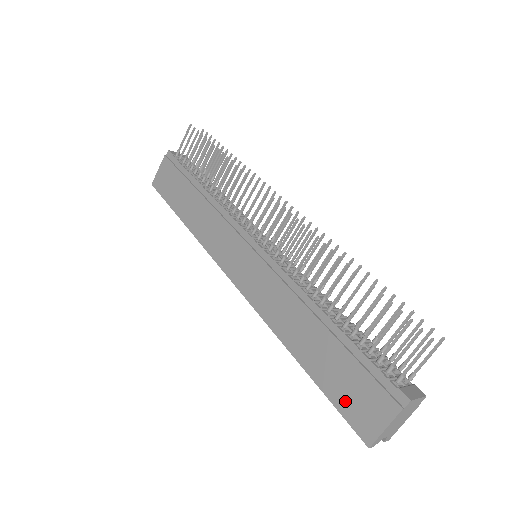
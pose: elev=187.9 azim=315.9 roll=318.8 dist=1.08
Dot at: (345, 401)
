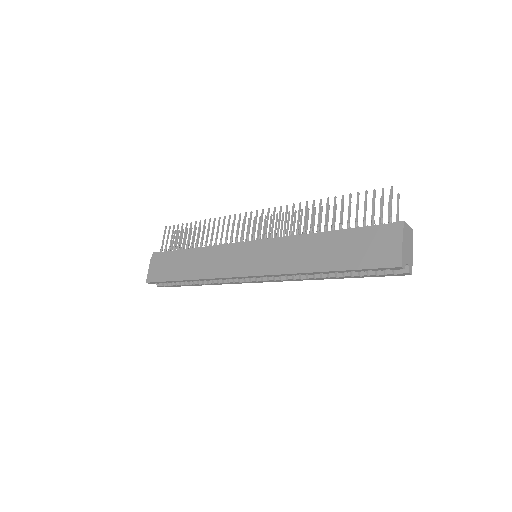
Dot at: (369, 259)
